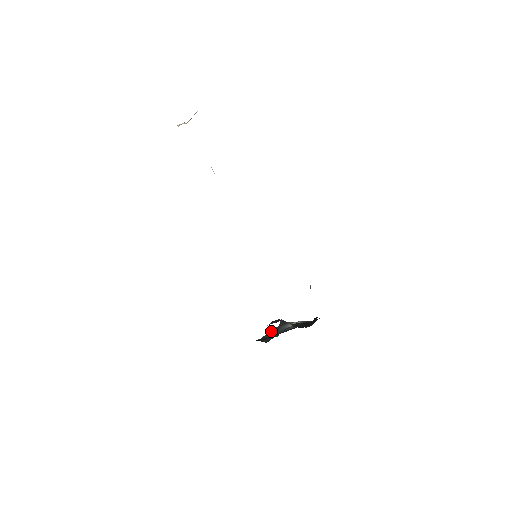
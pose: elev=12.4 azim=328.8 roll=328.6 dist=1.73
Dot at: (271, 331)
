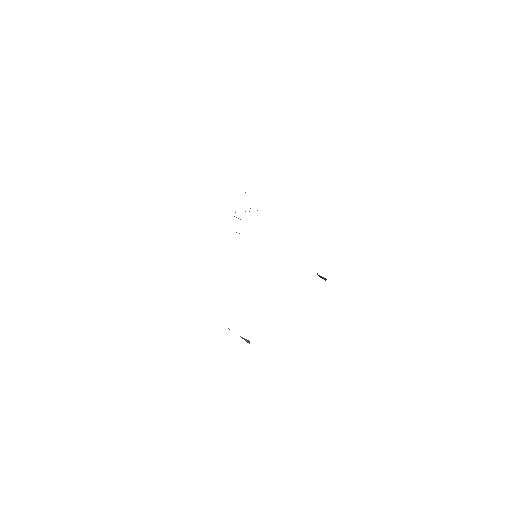
Dot at: occluded
